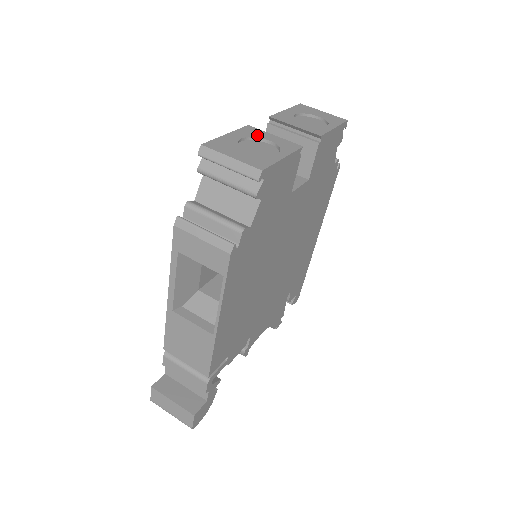
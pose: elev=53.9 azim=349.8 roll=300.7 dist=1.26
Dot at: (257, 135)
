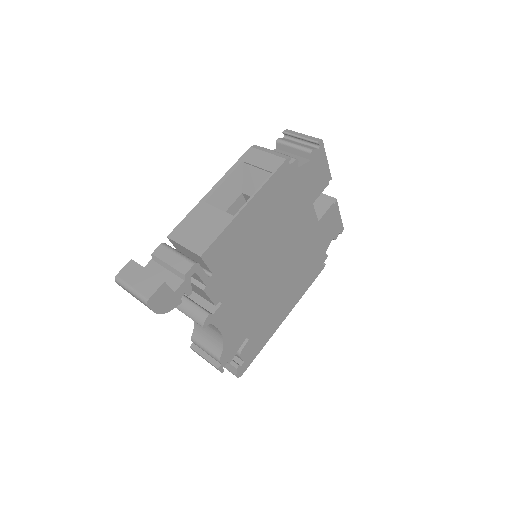
Dot at: occluded
